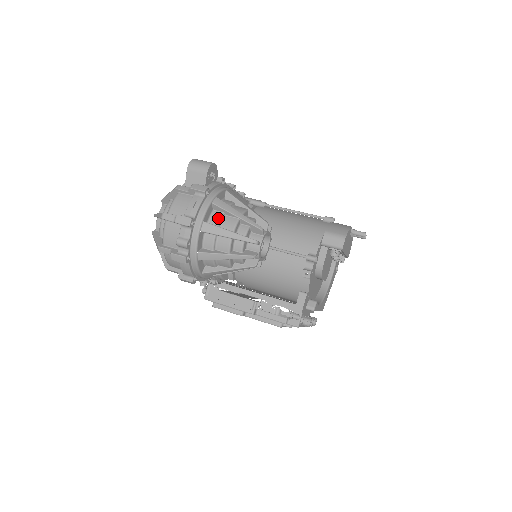
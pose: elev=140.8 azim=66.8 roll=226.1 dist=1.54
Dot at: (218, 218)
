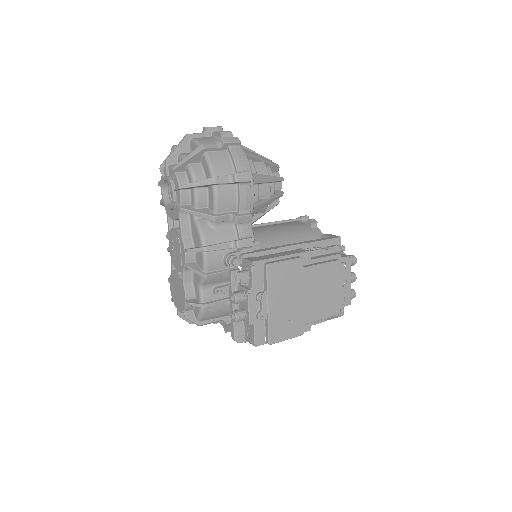
Dot at: occluded
